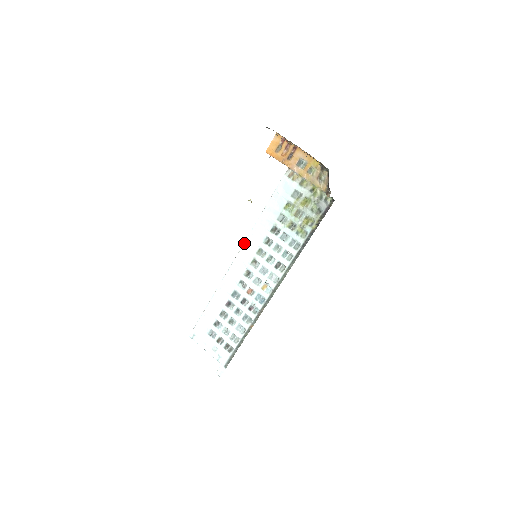
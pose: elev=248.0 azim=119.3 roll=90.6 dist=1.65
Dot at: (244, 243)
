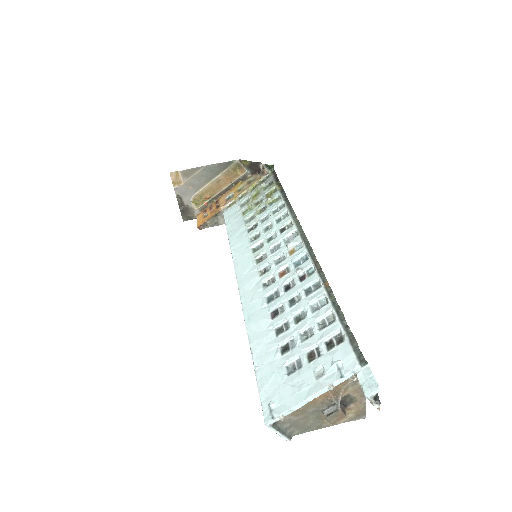
Dot at: (234, 266)
